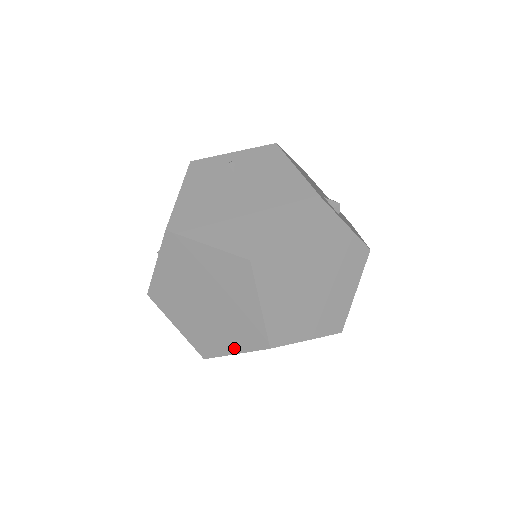
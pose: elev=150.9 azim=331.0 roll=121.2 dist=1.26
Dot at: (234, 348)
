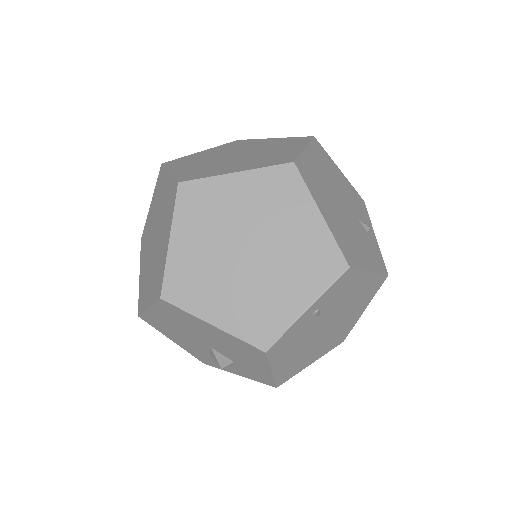
Dot at: (168, 236)
